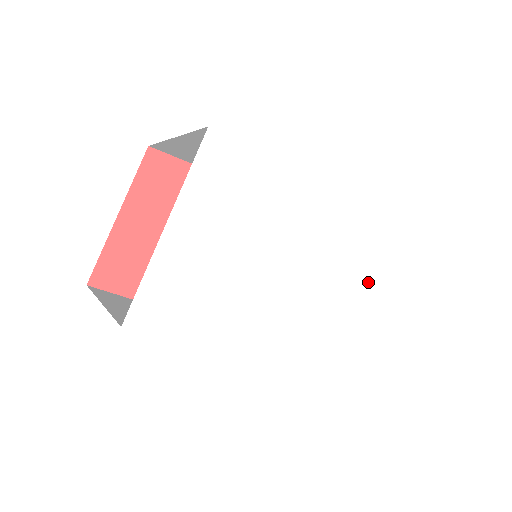
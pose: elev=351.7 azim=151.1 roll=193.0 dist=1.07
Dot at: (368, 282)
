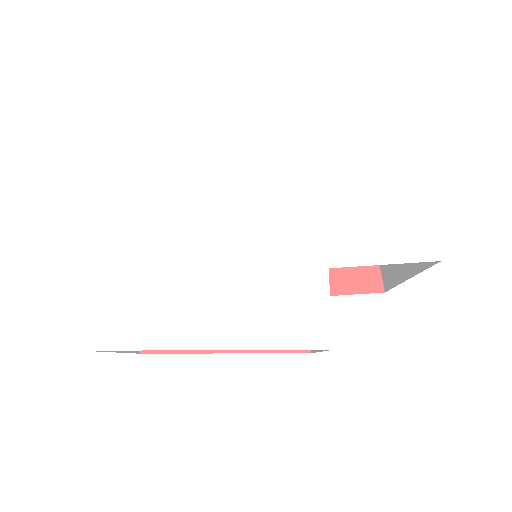
Dot at: (356, 215)
